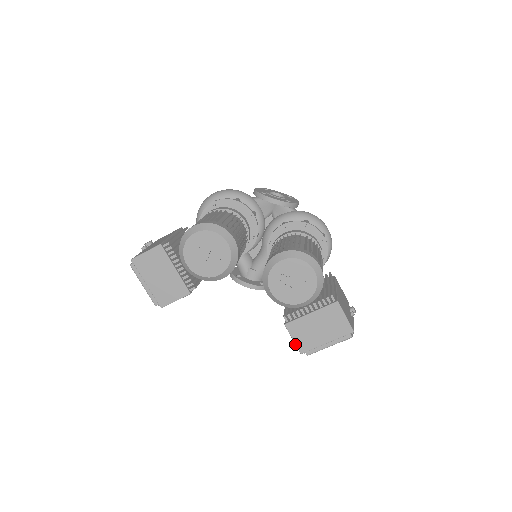
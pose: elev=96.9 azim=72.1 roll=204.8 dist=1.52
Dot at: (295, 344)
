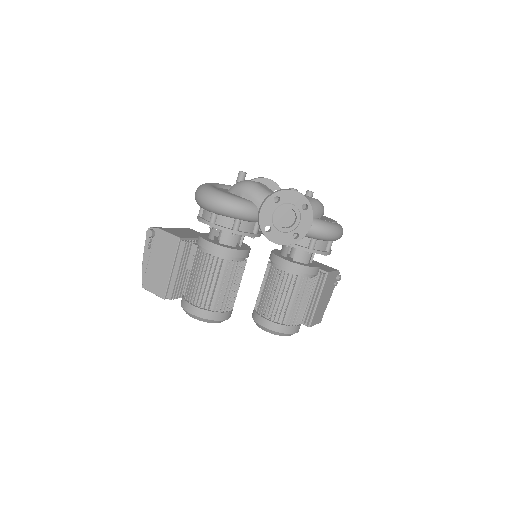
Dot at: occluded
